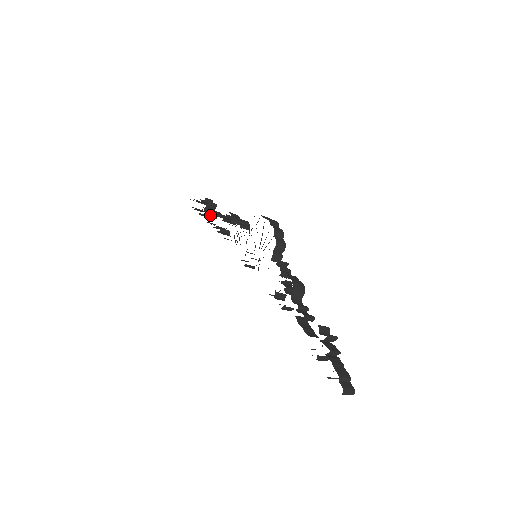
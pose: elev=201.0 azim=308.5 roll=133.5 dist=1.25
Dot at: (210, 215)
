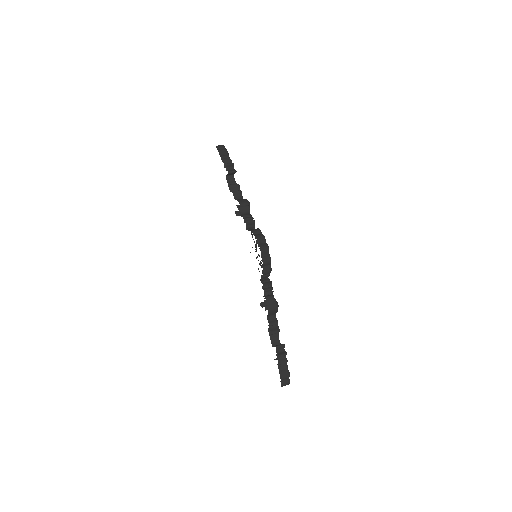
Dot at: occluded
